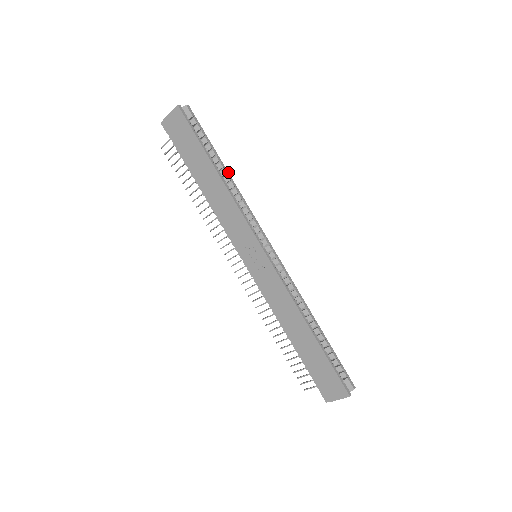
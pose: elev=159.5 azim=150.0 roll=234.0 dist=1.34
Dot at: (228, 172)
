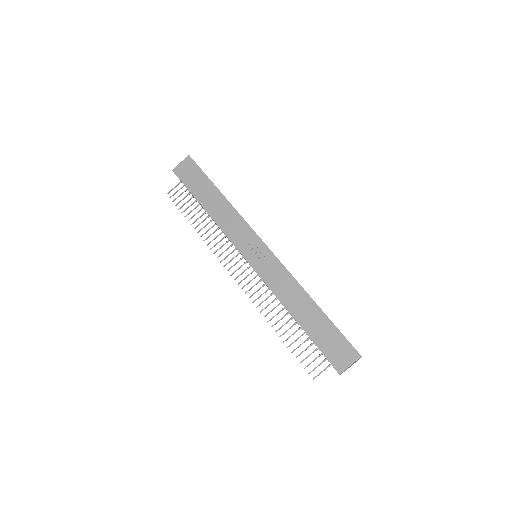
Dot at: occluded
